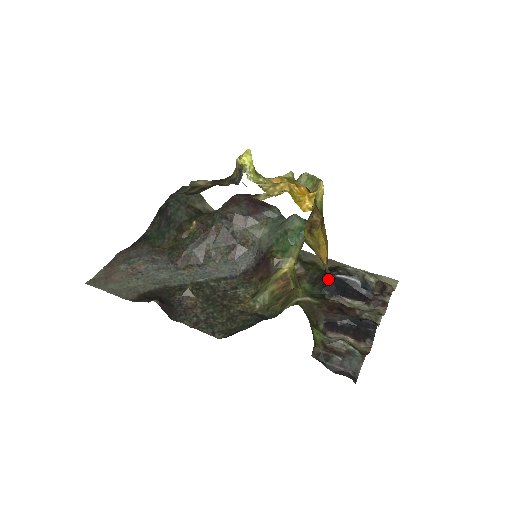
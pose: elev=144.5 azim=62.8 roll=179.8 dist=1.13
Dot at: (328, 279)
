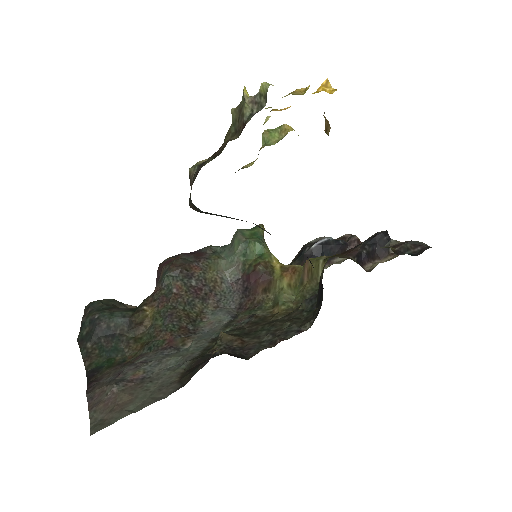
Dot at: (308, 257)
